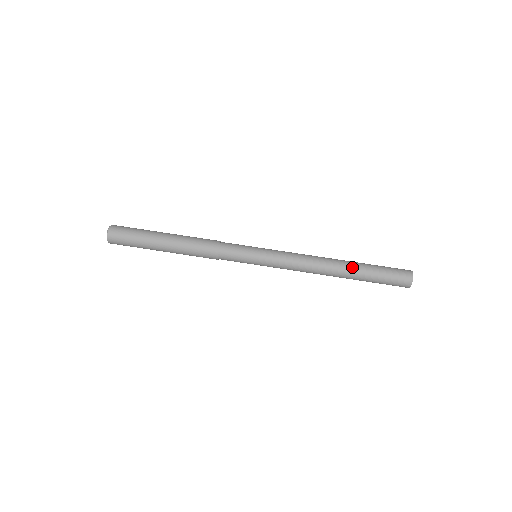
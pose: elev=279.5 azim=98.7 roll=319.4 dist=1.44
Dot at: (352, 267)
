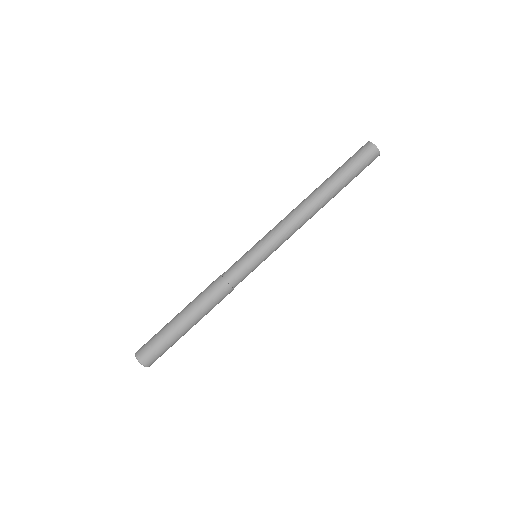
Dot at: (327, 186)
